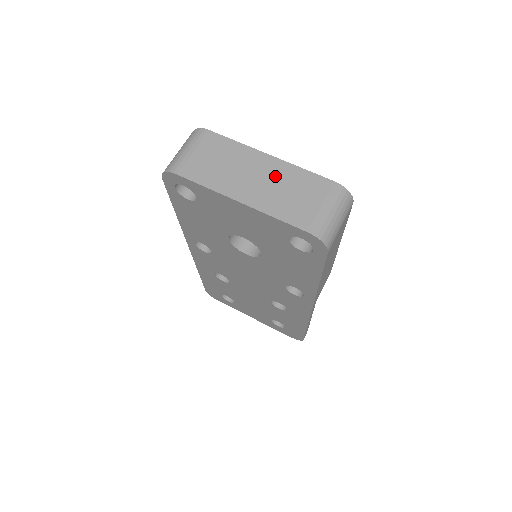
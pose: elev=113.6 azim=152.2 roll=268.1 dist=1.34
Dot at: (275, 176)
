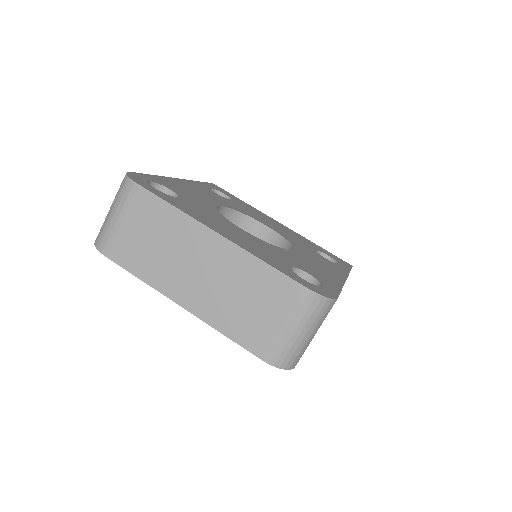
Dot at: (225, 270)
